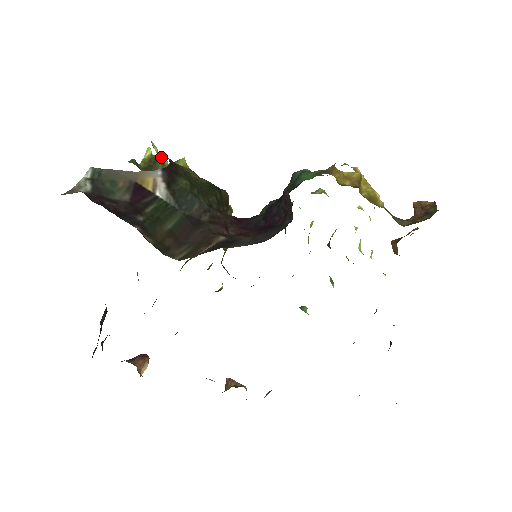
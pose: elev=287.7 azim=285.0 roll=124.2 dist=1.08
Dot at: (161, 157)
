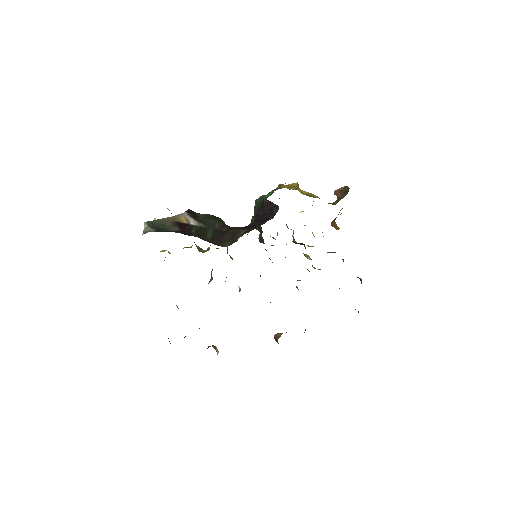
Dot at: occluded
